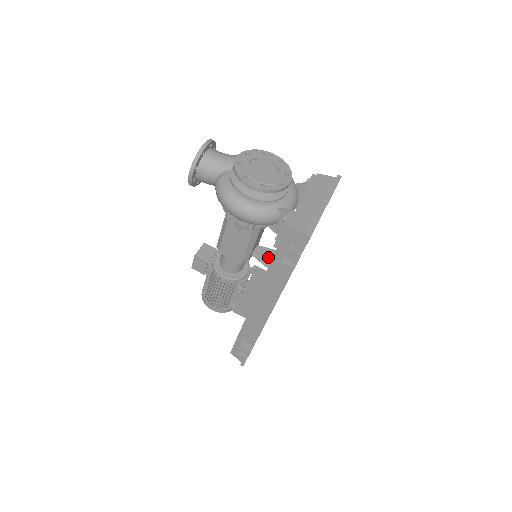
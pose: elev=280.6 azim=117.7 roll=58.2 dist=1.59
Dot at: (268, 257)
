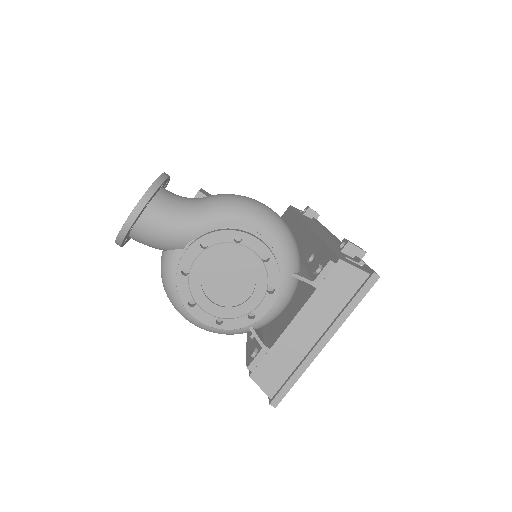
Dot at: occluded
